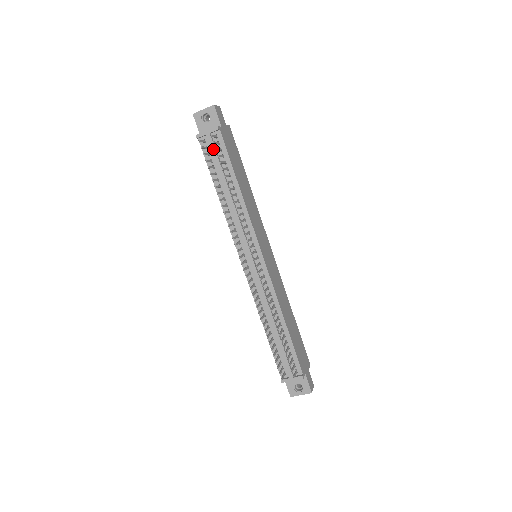
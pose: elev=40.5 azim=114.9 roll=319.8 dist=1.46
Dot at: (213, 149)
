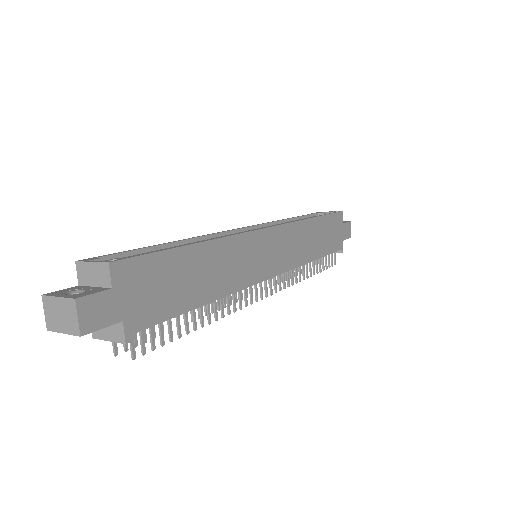
Dot at: occluded
